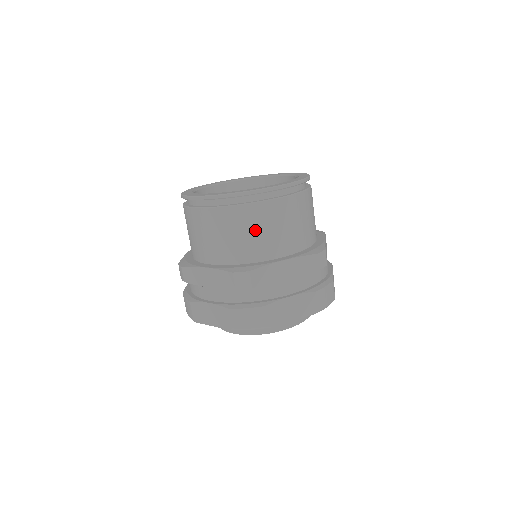
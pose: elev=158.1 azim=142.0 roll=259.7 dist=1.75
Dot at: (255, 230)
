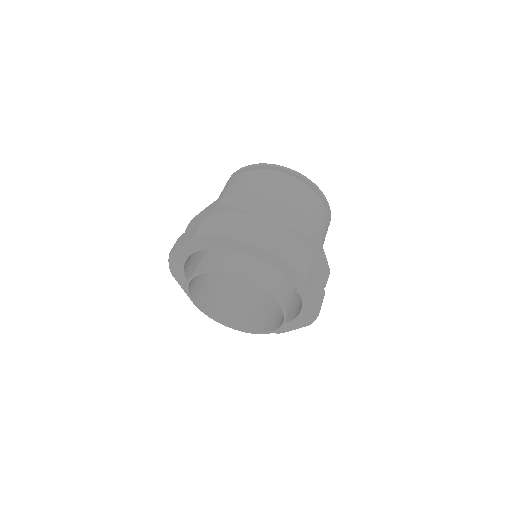
Dot at: (315, 215)
